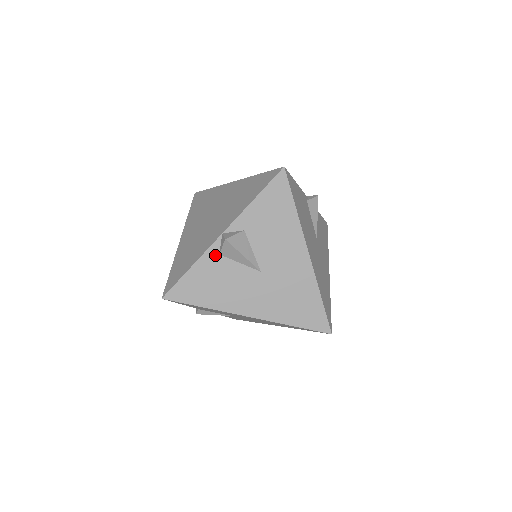
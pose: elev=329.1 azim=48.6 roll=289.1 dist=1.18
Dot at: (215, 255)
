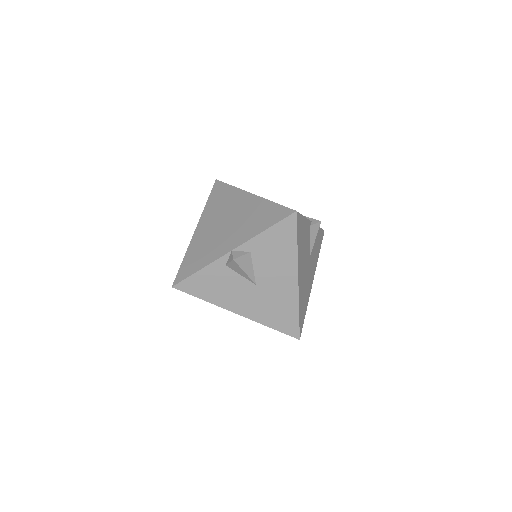
Dot at: (222, 265)
